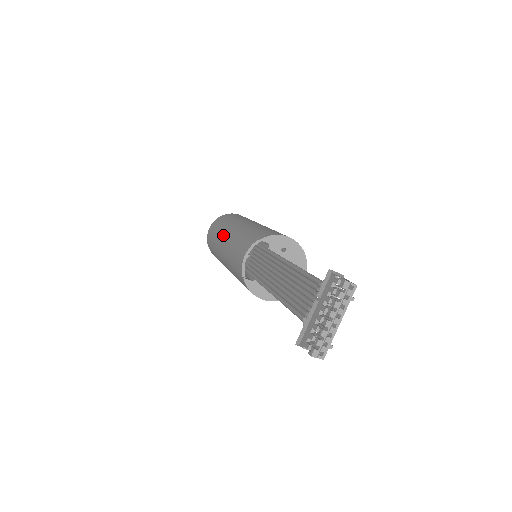
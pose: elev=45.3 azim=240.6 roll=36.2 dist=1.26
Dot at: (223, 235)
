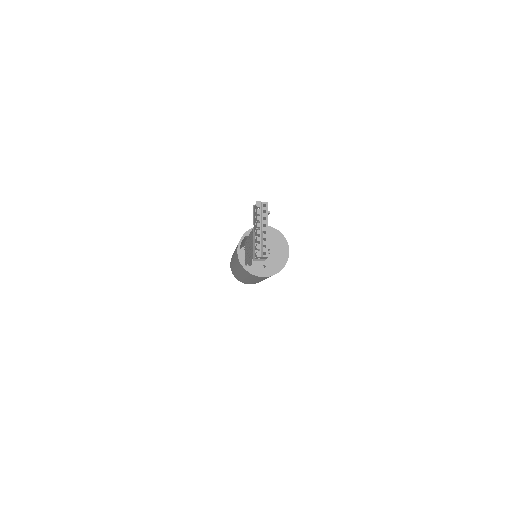
Dot at: occluded
